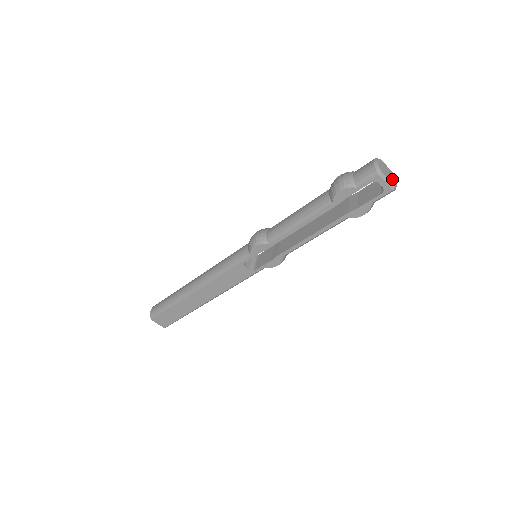
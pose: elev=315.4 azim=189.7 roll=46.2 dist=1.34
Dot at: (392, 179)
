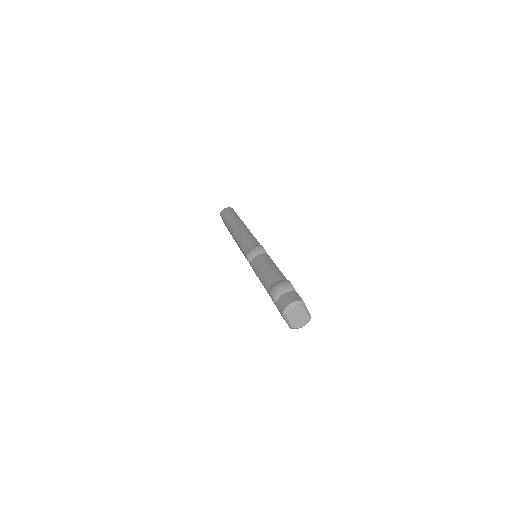
Dot at: (298, 322)
